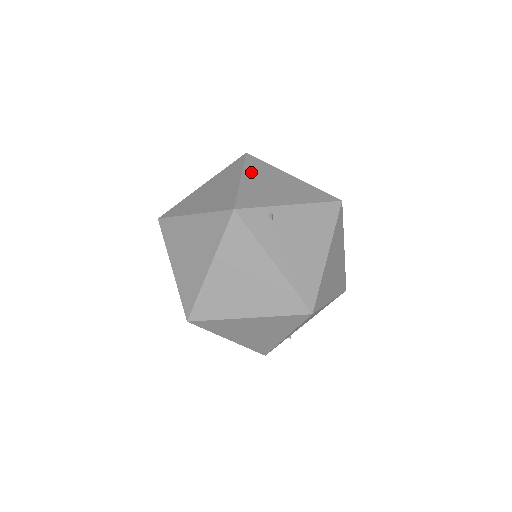
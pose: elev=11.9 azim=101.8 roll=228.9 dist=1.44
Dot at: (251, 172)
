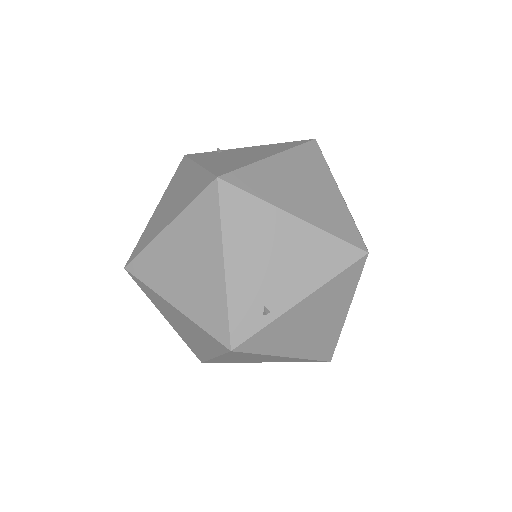
Dot at: occluded
